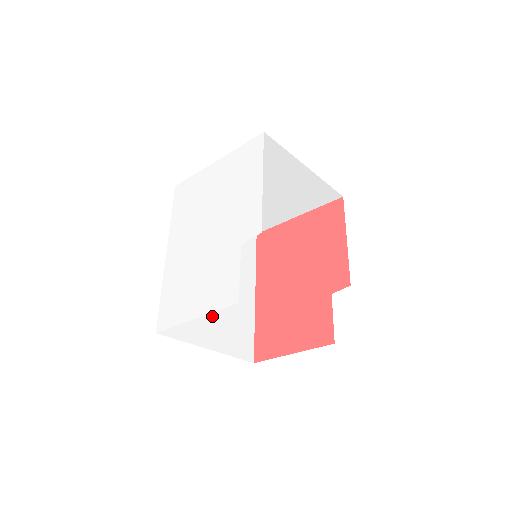
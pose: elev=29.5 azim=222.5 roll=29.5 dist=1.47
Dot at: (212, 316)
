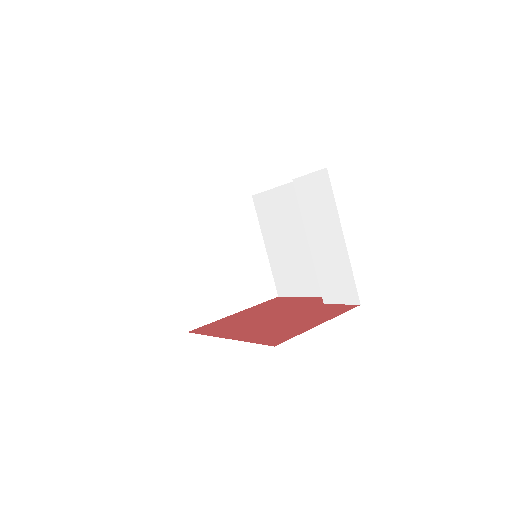
Dot at: occluded
